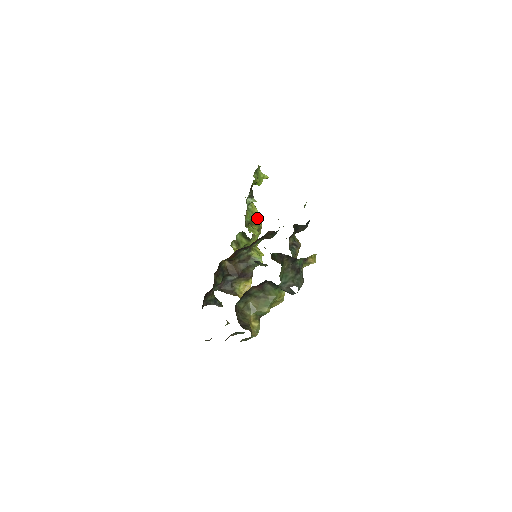
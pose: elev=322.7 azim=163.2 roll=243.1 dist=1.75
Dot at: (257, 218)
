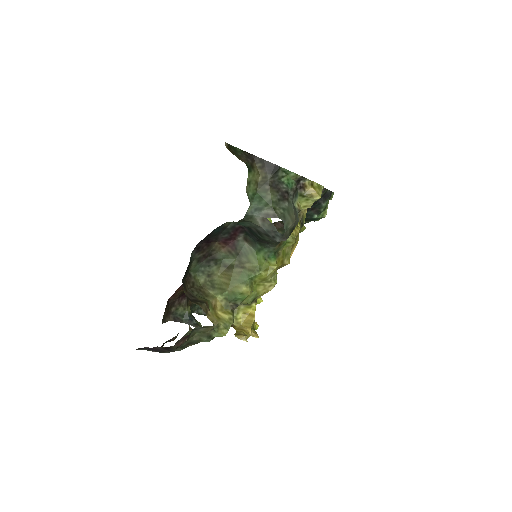
Dot at: occluded
